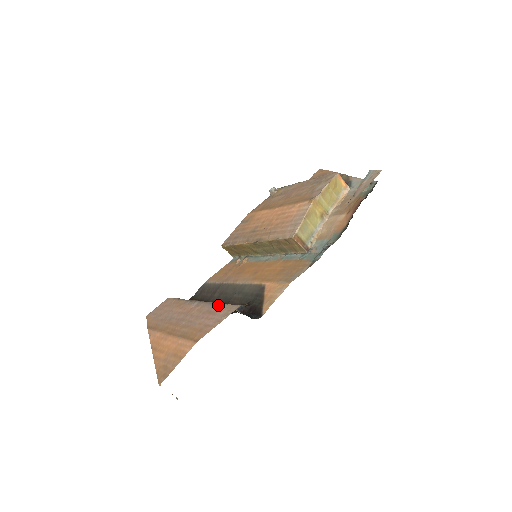
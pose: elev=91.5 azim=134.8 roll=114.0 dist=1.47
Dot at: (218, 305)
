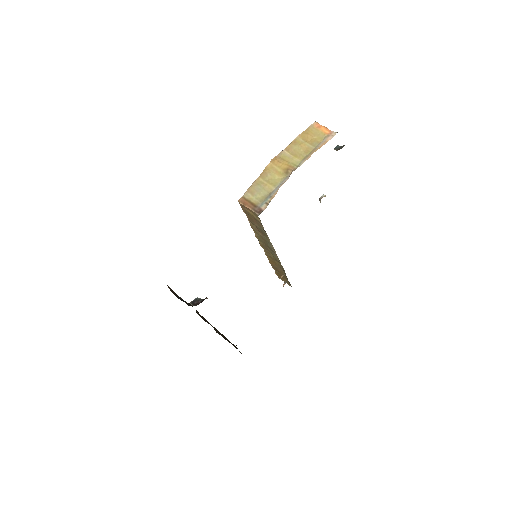
Dot at: occluded
